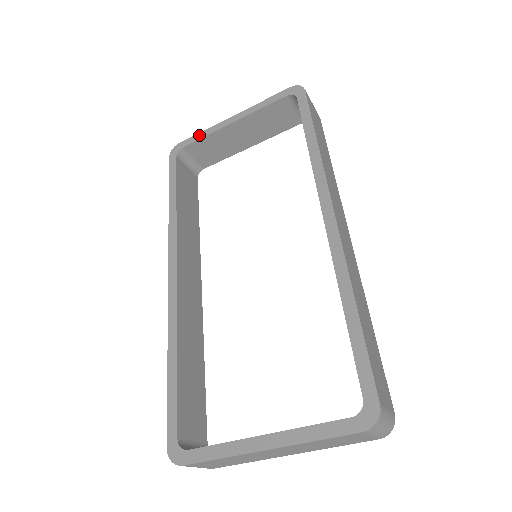
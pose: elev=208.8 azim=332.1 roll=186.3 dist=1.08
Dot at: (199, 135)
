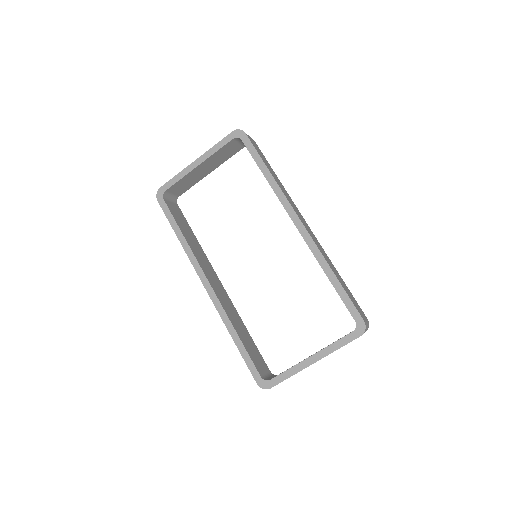
Dot at: (175, 179)
